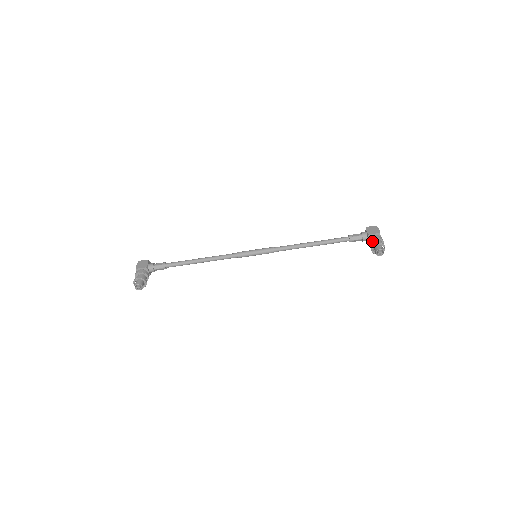
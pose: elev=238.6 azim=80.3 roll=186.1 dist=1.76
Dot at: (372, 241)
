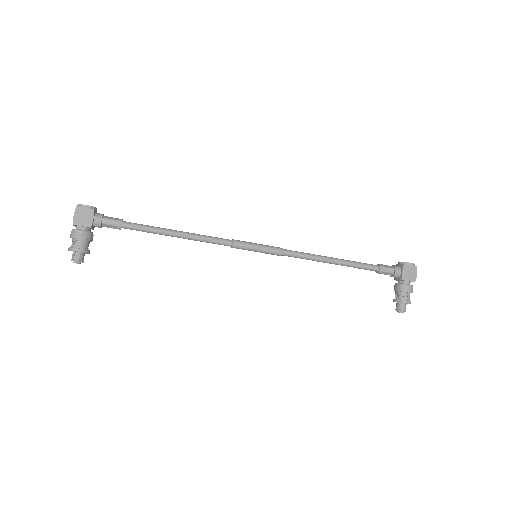
Dot at: (401, 292)
